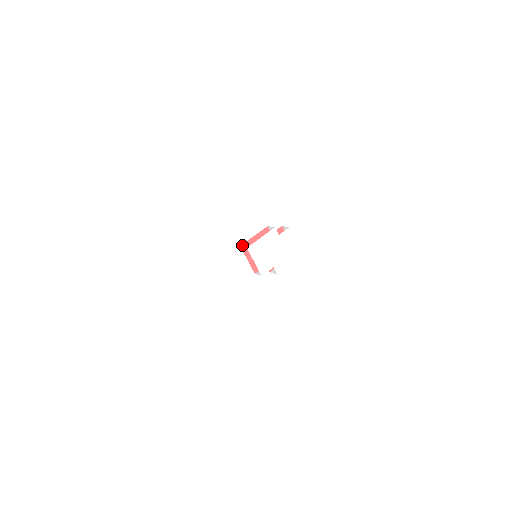
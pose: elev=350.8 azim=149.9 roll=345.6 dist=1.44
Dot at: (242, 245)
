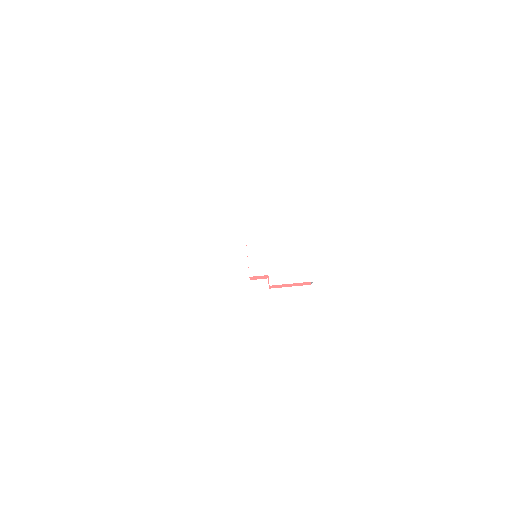
Dot at: occluded
